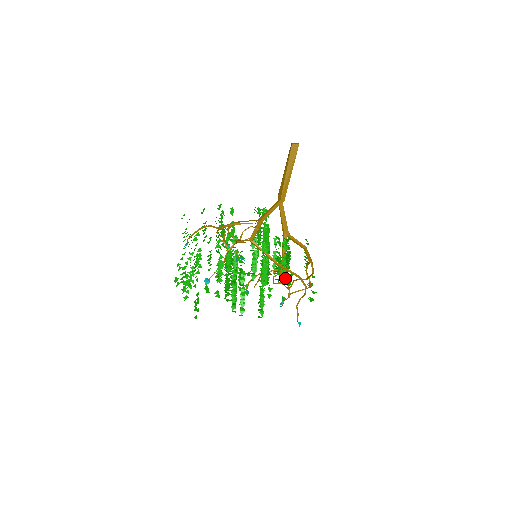
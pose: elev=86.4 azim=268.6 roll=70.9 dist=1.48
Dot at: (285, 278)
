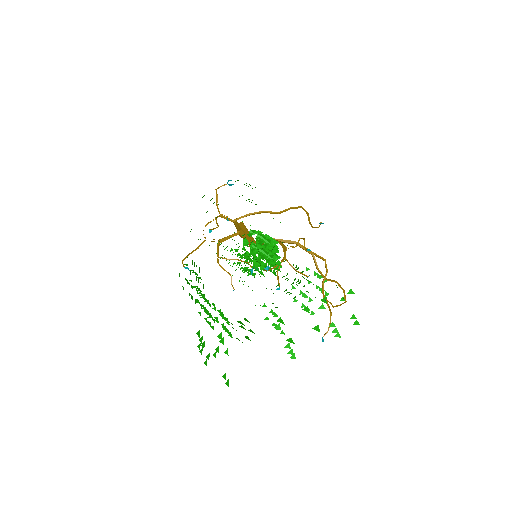
Dot at: occluded
